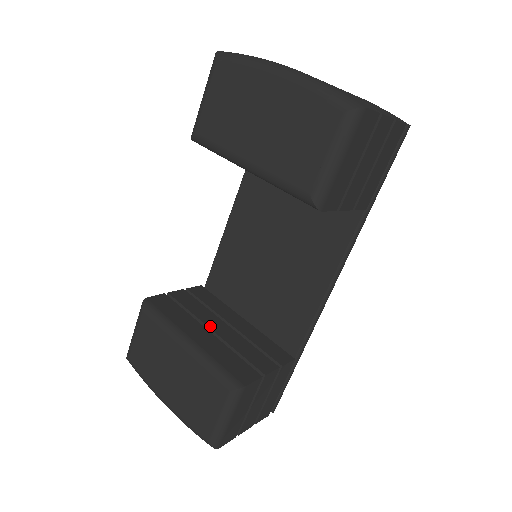
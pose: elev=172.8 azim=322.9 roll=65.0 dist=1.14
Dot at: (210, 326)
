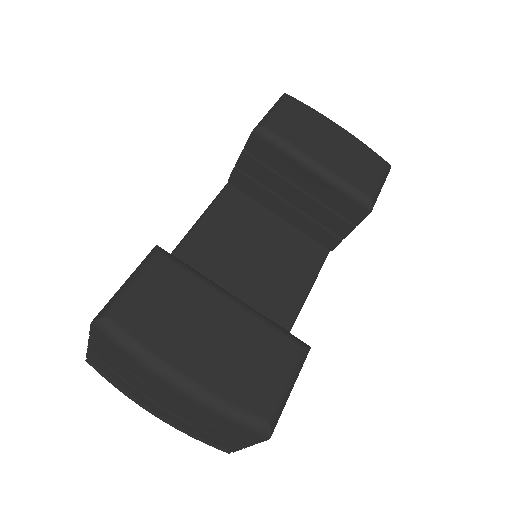
Dot at: occluded
